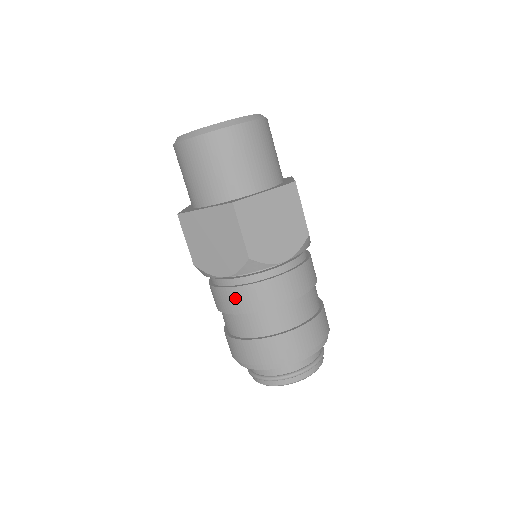
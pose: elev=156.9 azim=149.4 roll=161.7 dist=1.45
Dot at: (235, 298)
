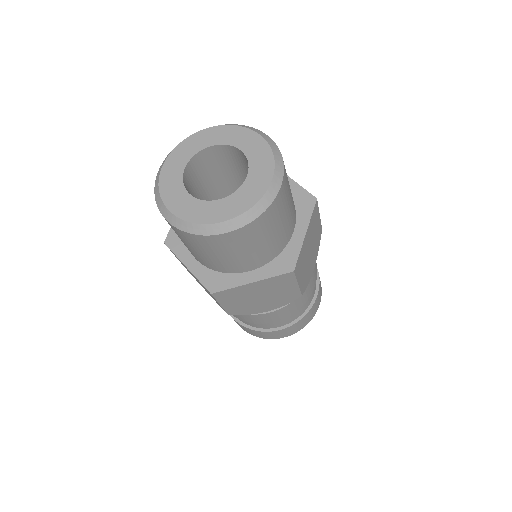
Dot at: (274, 316)
